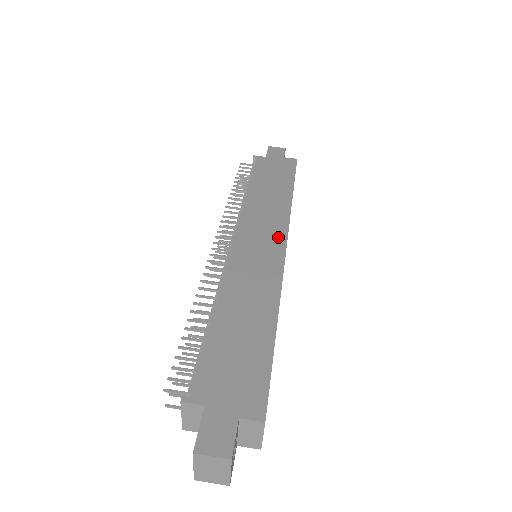
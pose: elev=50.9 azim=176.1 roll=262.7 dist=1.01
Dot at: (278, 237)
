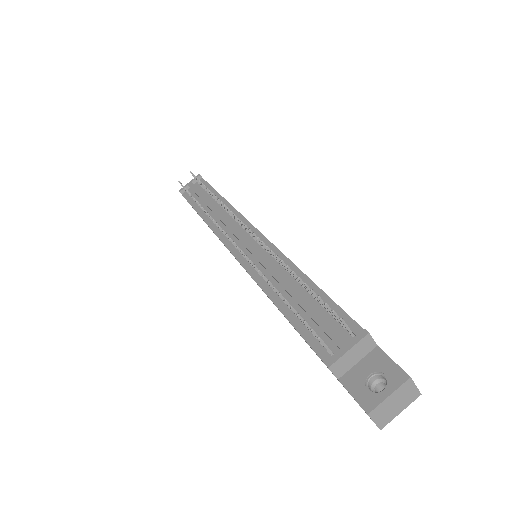
Dot at: occluded
